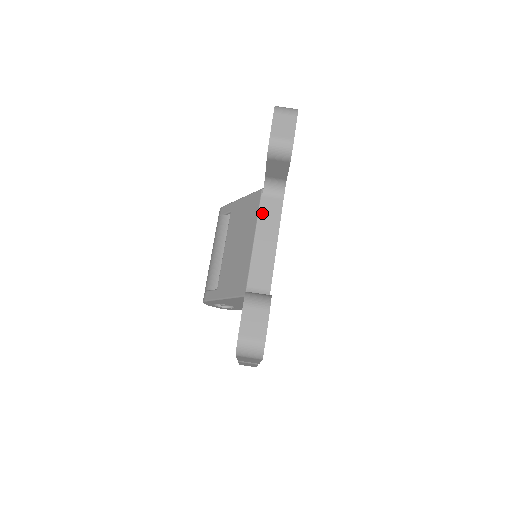
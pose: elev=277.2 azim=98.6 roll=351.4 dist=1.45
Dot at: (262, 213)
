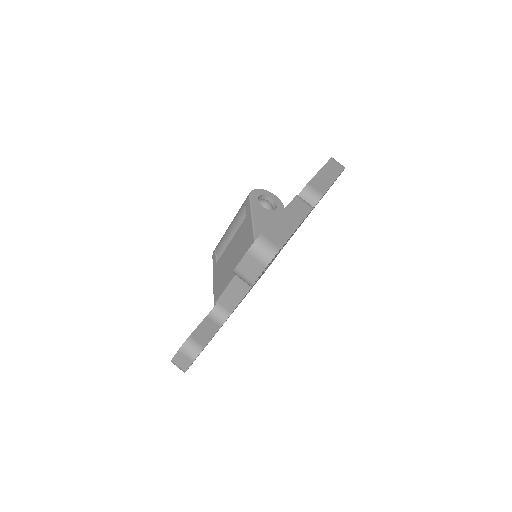
Dot at: occluded
